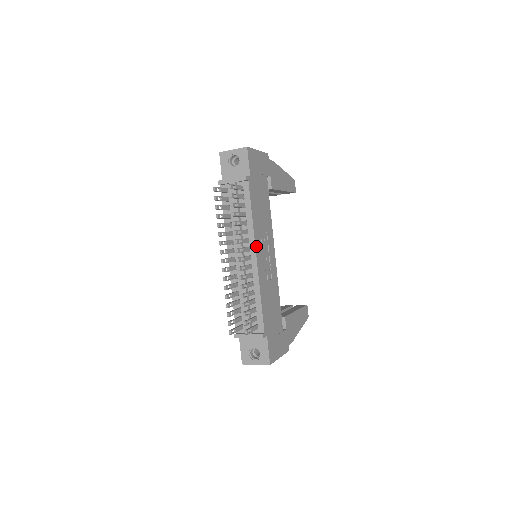
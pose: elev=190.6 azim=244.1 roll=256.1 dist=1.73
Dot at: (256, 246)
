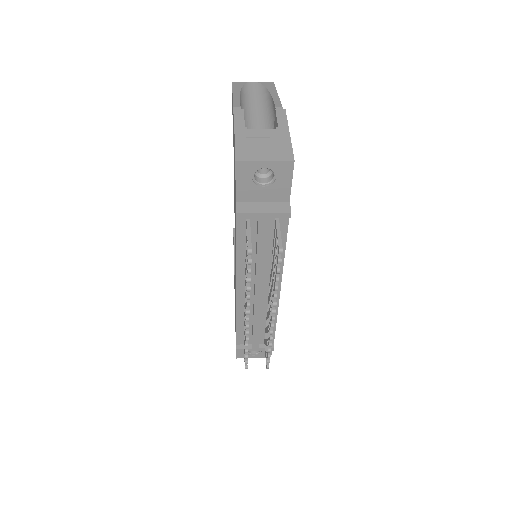
Dot at: (281, 278)
